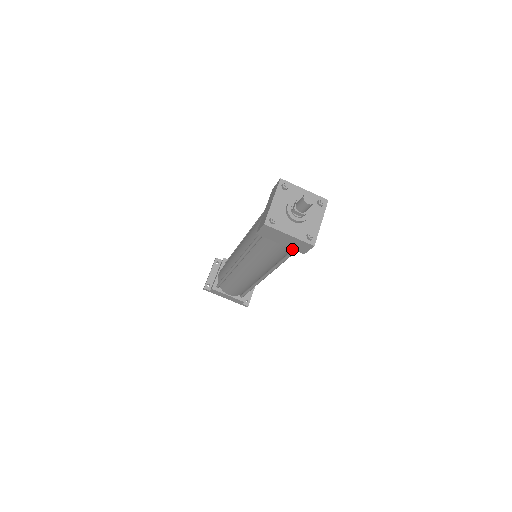
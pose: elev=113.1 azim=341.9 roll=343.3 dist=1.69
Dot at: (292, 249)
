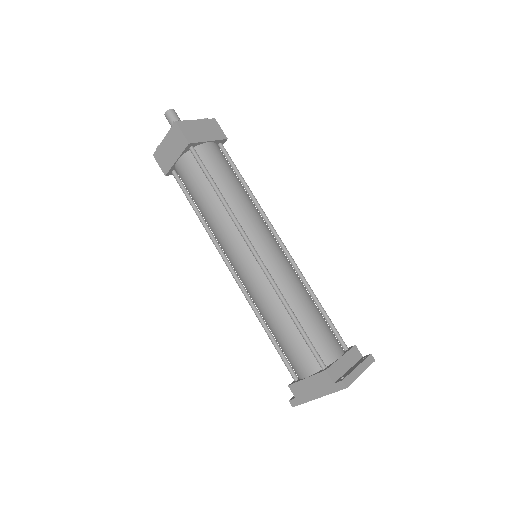
Dot at: (198, 163)
